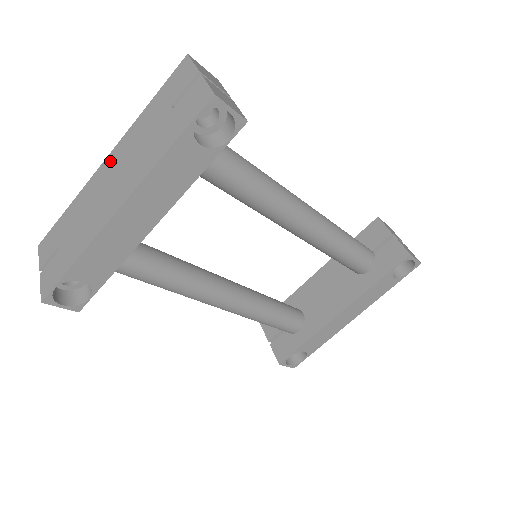
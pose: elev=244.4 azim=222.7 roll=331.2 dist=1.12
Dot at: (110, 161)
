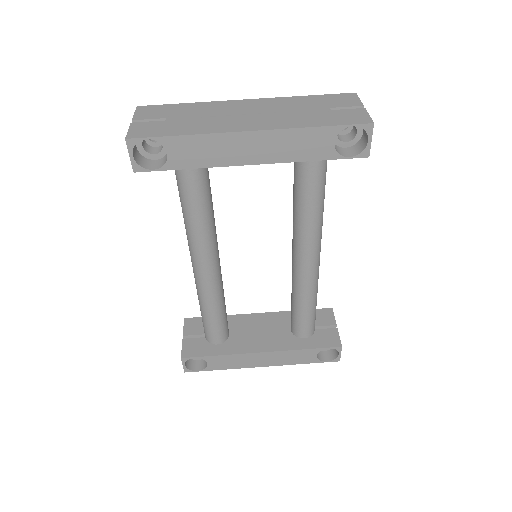
Dot at: (252, 103)
